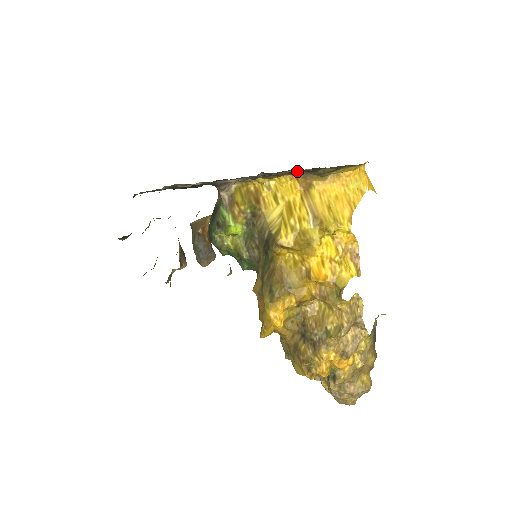
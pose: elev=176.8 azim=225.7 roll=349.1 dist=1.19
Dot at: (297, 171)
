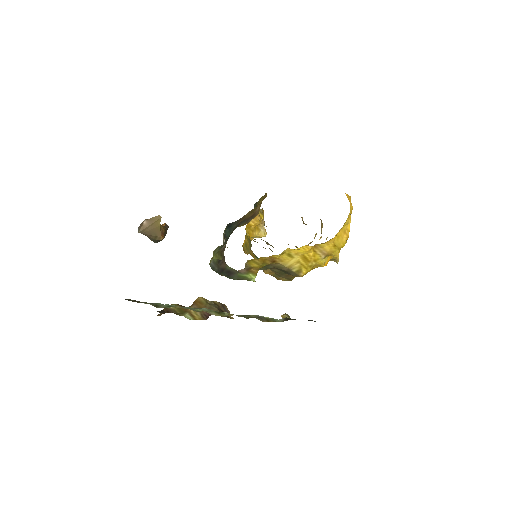
Dot at: occluded
